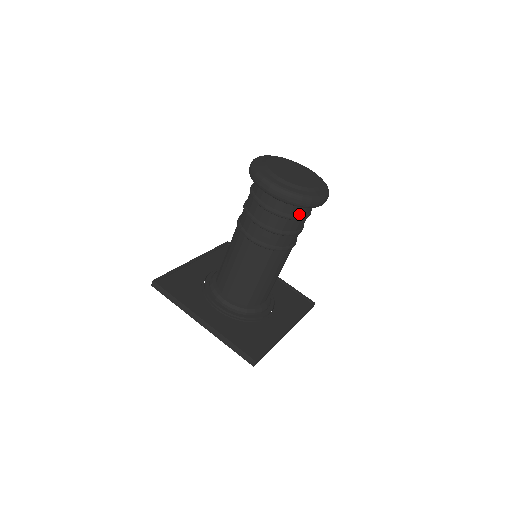
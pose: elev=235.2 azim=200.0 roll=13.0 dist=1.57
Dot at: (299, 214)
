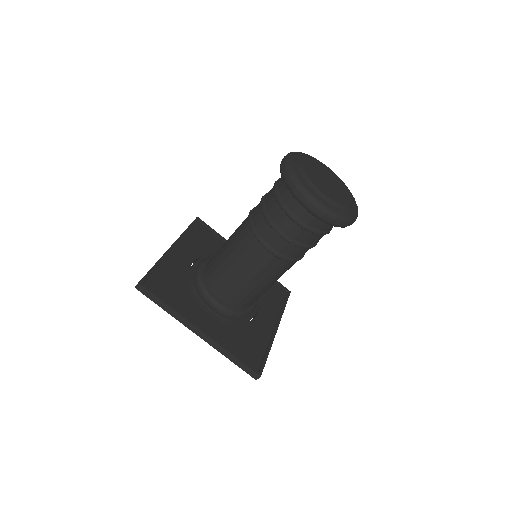
Dot at: (328, 229)
